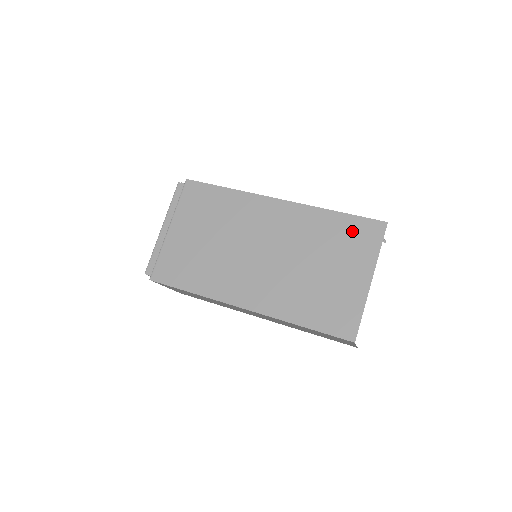
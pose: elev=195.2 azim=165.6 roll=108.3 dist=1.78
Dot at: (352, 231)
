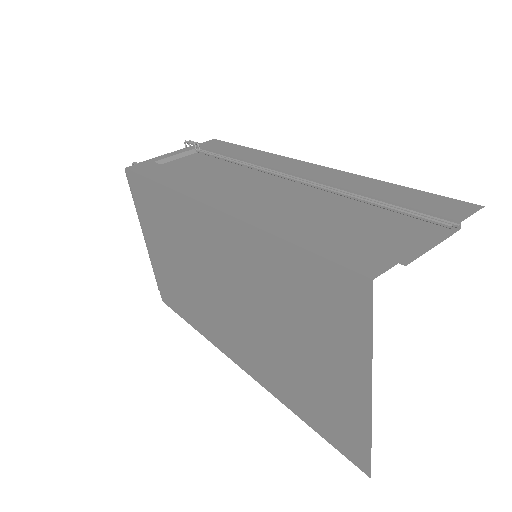
Dot at: (315, 286)
